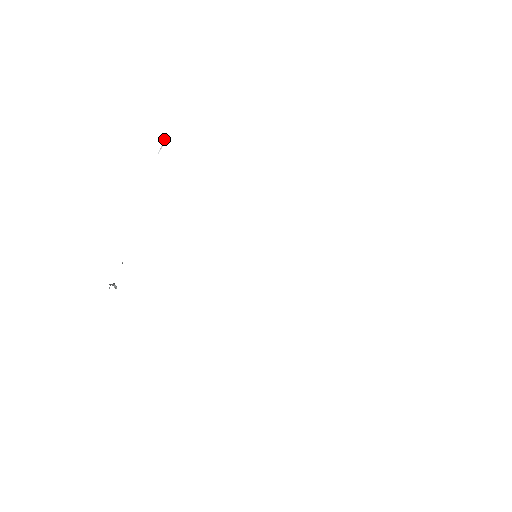
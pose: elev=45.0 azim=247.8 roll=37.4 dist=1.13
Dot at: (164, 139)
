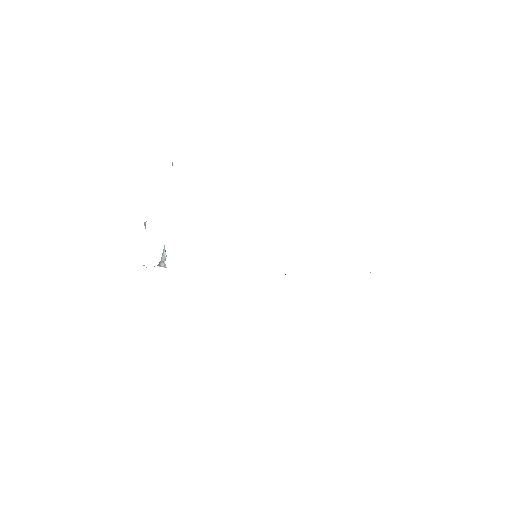
Dot at: (144, 223)
